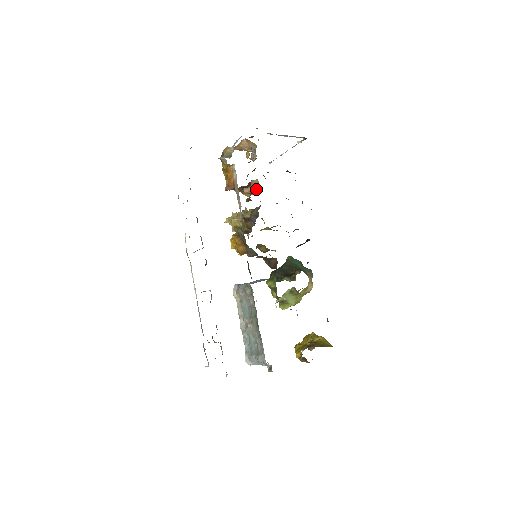
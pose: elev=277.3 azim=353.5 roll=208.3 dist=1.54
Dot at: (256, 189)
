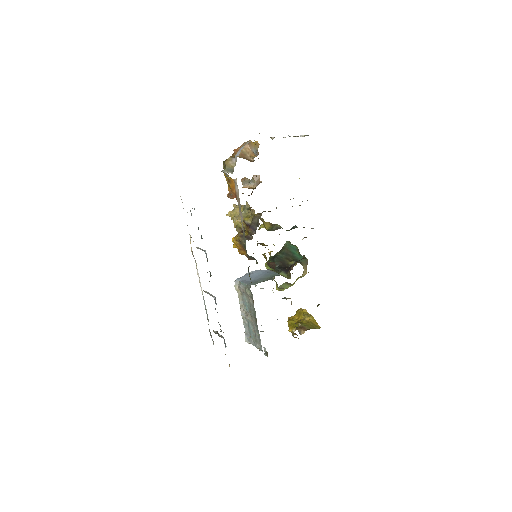
Dot at: (257, 185)
